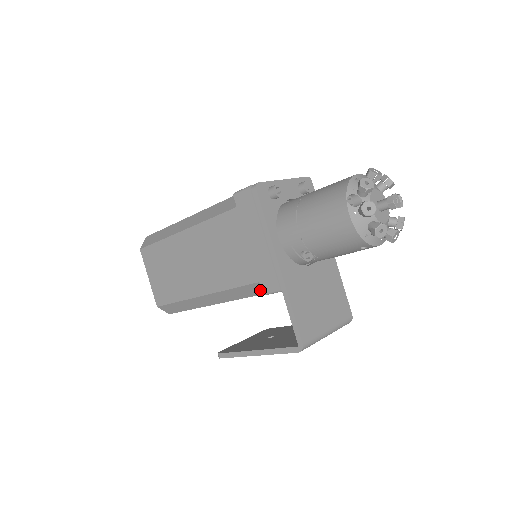
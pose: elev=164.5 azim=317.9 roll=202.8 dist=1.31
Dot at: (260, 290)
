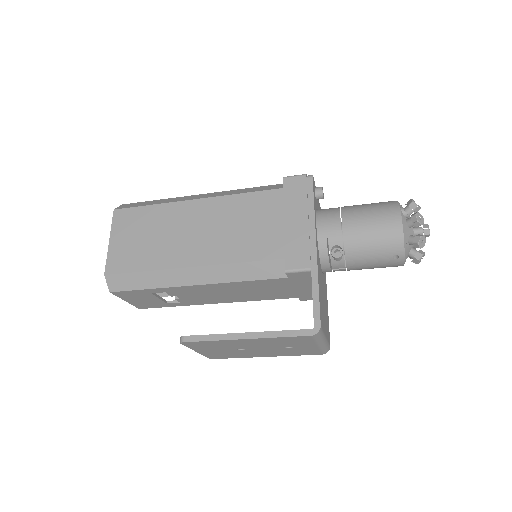
Dot at: (275, 271)
